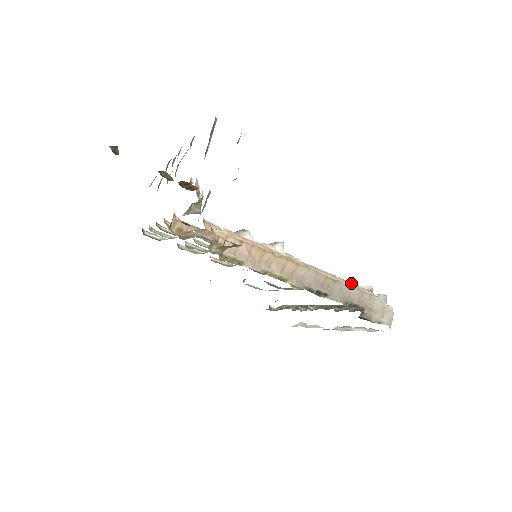
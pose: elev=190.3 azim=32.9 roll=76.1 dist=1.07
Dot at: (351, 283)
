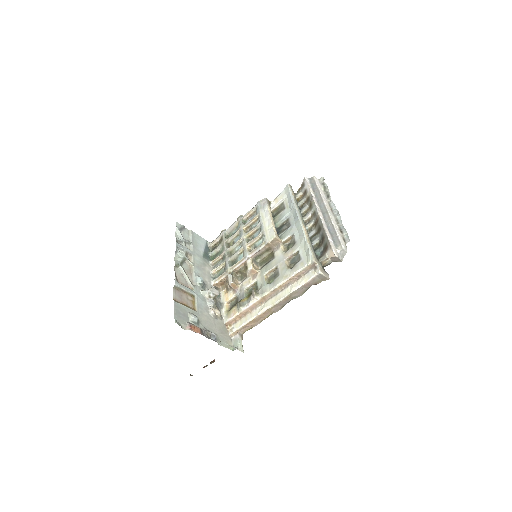
Dot at: (301, 271)
